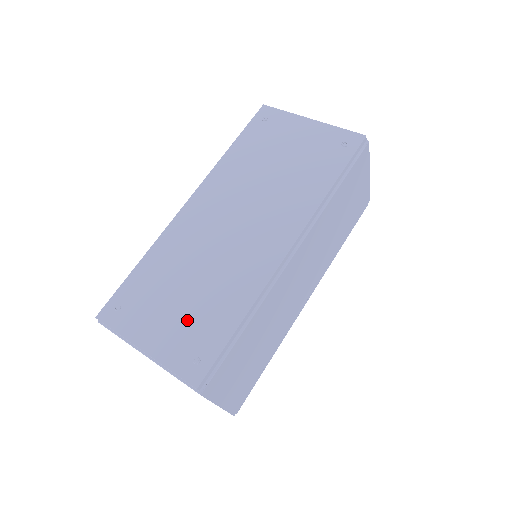
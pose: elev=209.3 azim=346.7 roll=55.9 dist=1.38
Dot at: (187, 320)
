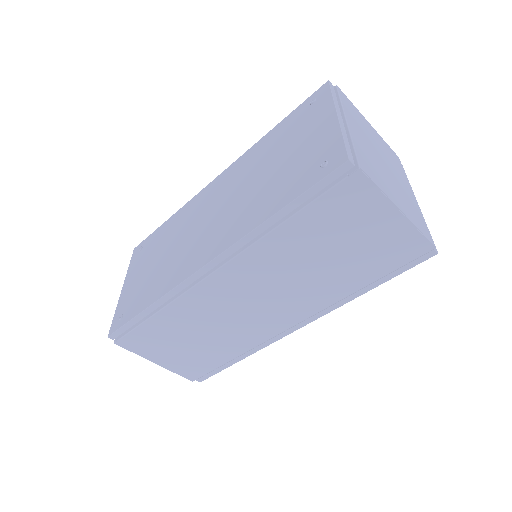
Dot at: (141, 283)
